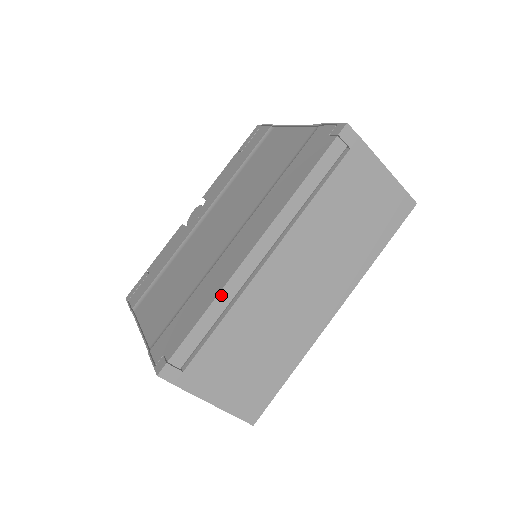
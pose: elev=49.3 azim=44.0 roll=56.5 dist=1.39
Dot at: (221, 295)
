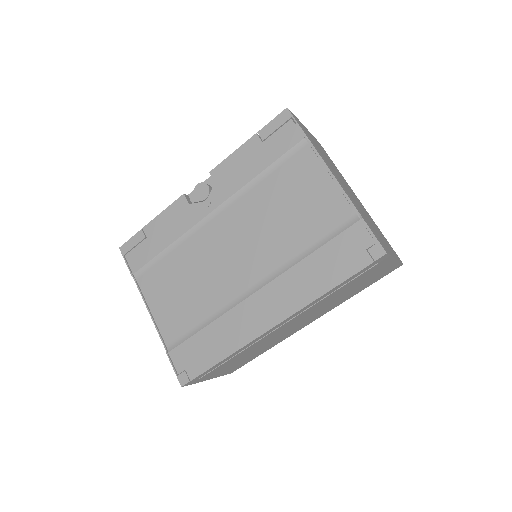
Dot at: (240, 349)
